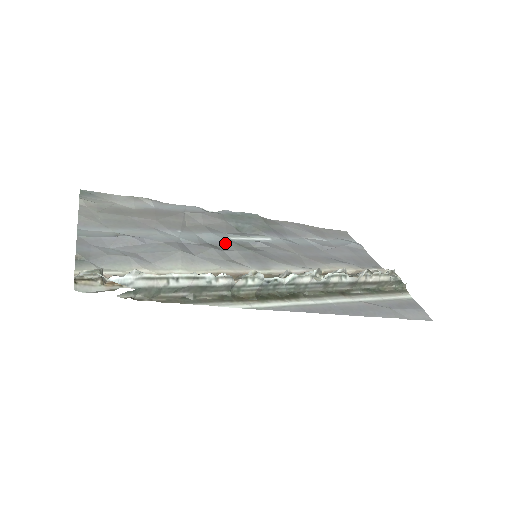
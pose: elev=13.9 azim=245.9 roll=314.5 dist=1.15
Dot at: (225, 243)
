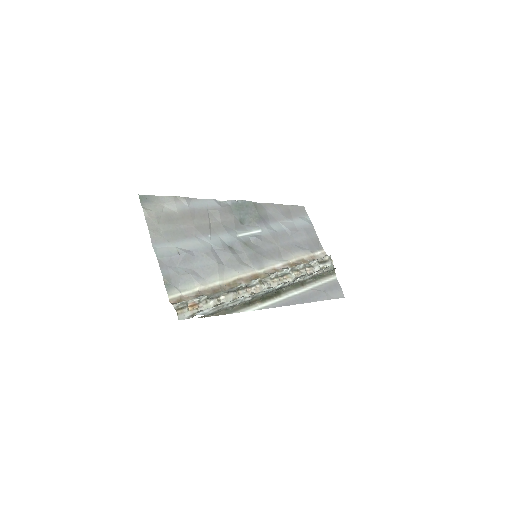
Dot at: (237, 243)
